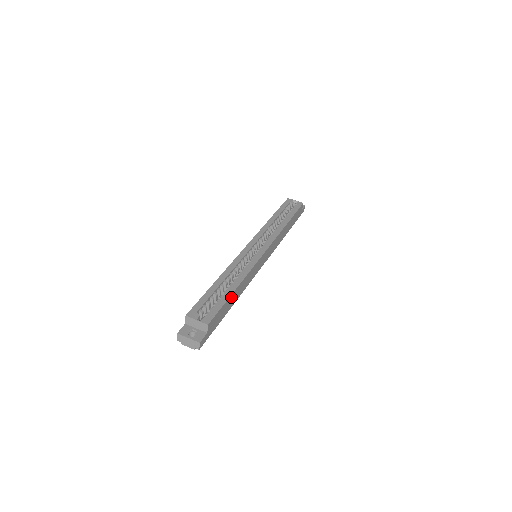
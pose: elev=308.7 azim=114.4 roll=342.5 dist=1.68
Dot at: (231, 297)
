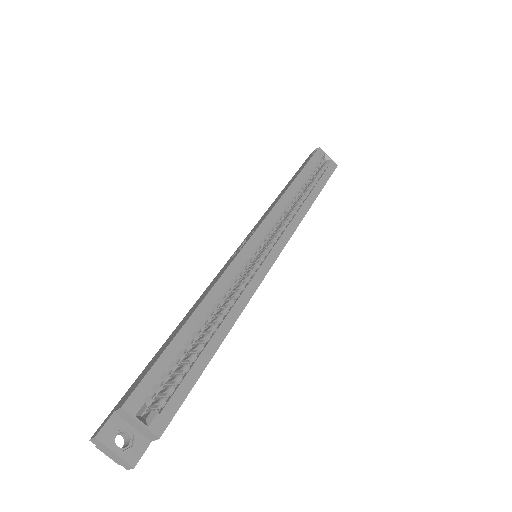
Dot at: (208, 360)
